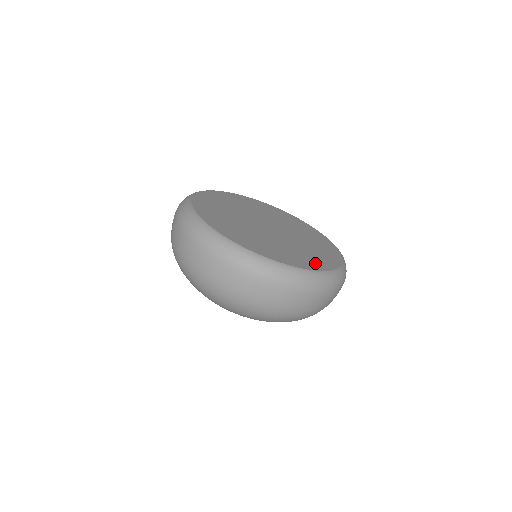
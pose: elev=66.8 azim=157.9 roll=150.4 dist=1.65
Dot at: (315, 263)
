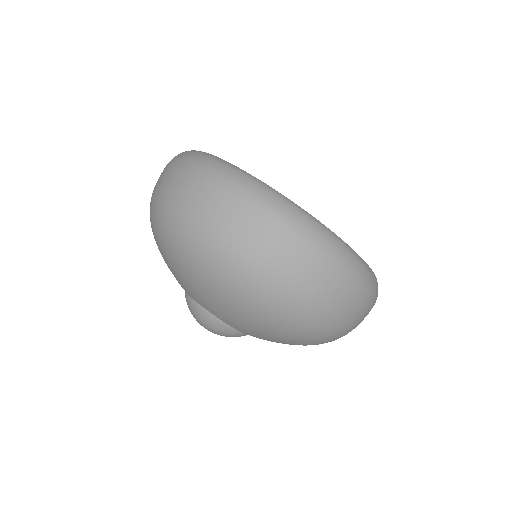
Dot at: occluded
